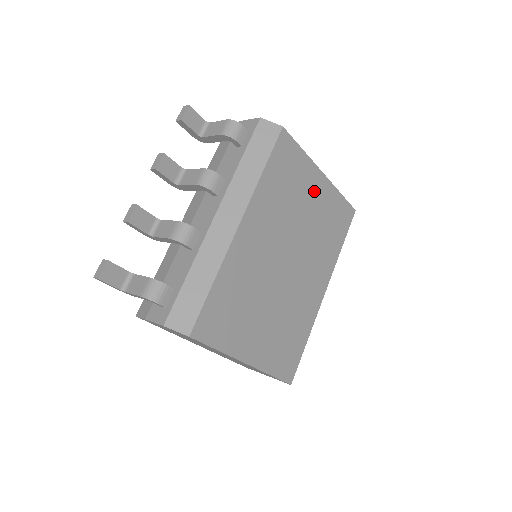
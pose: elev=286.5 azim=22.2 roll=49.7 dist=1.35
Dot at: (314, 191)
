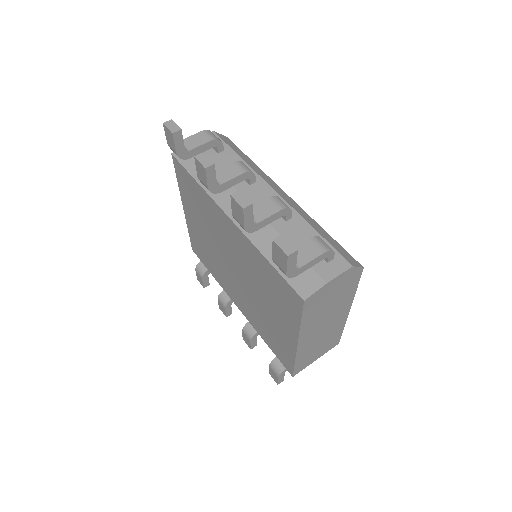
Dot at: occluded
